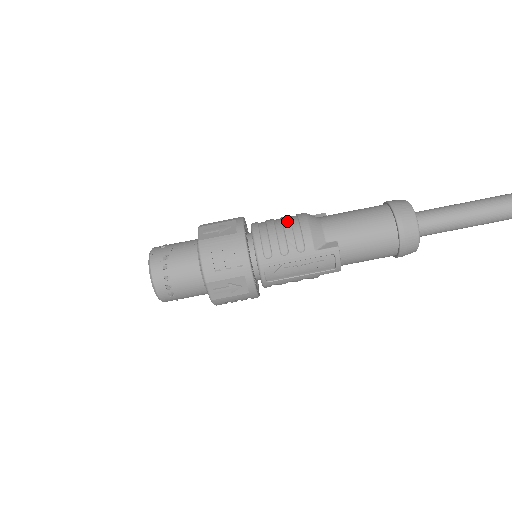
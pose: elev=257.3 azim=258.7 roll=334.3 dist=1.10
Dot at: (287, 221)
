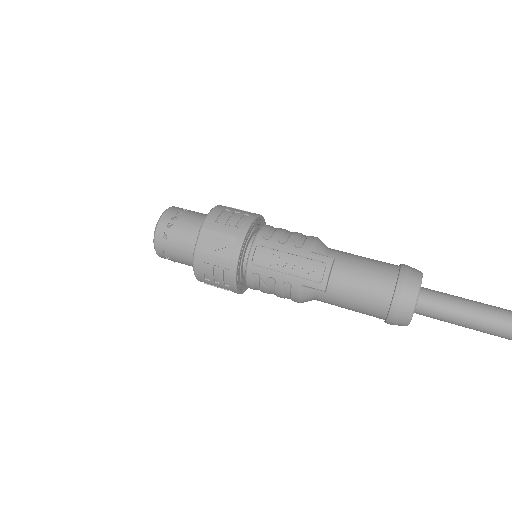
Dot at: occluded
